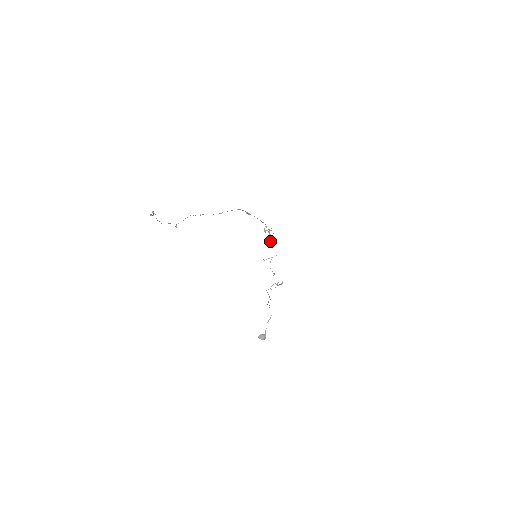
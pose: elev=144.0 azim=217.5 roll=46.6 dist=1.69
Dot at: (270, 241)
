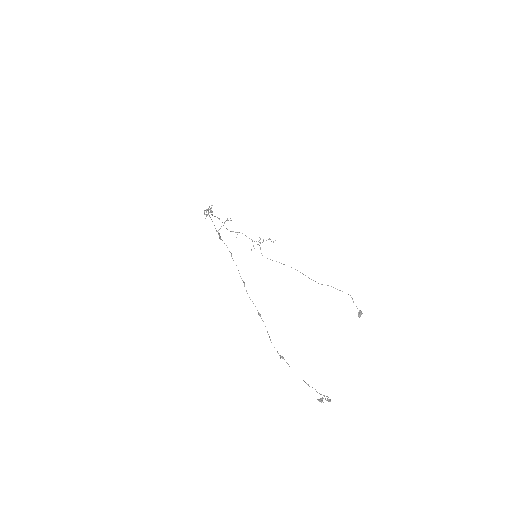
Dot at: (212, 215)
